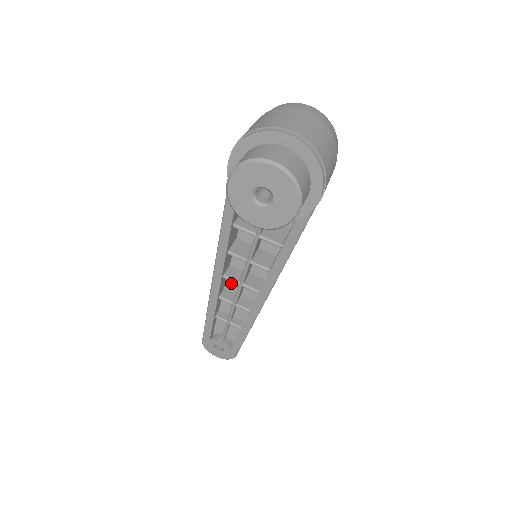
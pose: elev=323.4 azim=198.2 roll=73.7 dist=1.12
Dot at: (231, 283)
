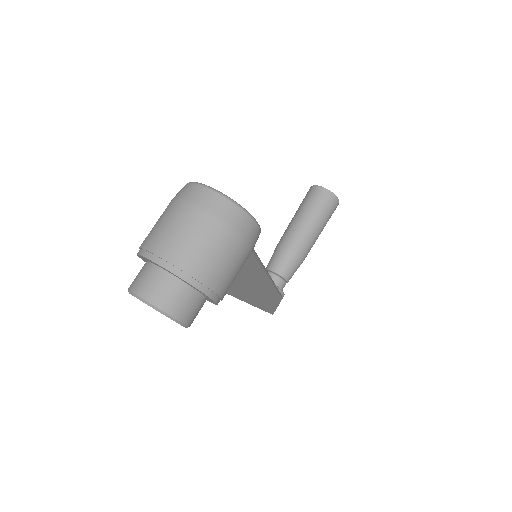
Dot at: occluded
